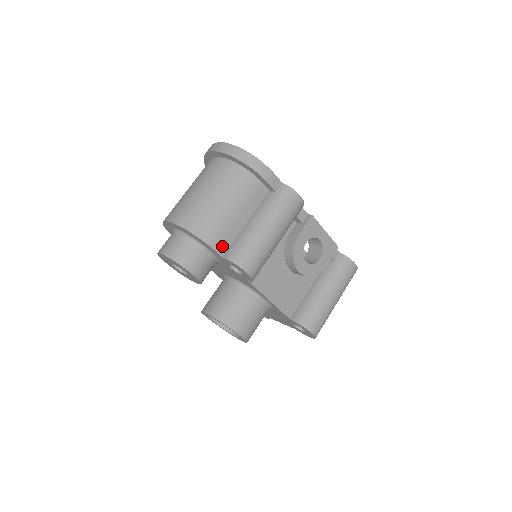
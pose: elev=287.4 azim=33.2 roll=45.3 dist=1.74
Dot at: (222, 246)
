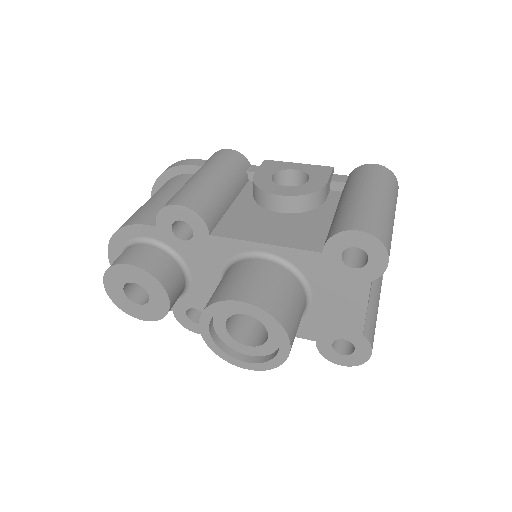
Dot at: (152, 220)
